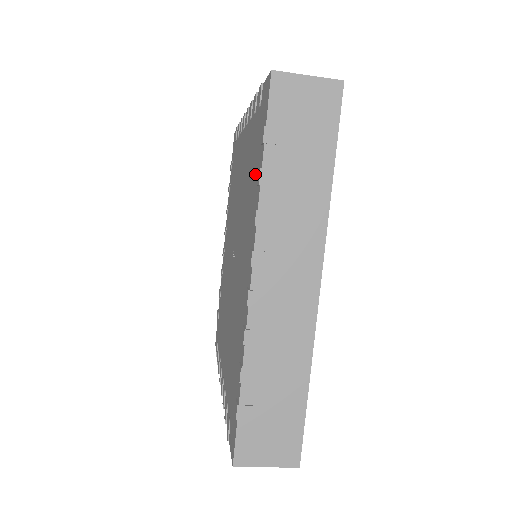
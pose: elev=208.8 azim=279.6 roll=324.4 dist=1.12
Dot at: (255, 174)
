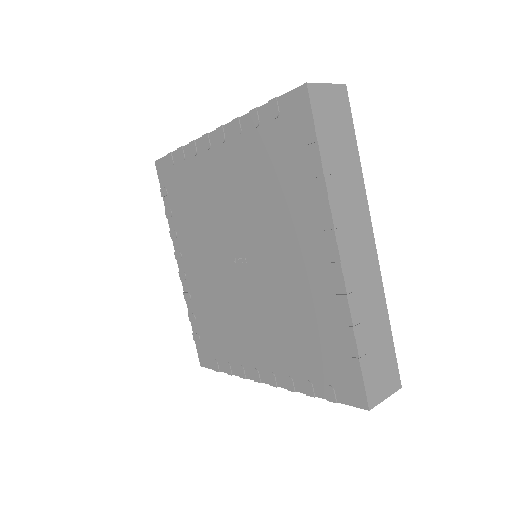
Dot at: (297, 172)
